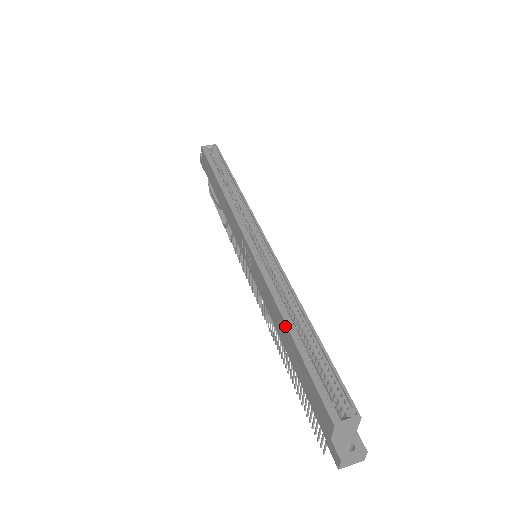
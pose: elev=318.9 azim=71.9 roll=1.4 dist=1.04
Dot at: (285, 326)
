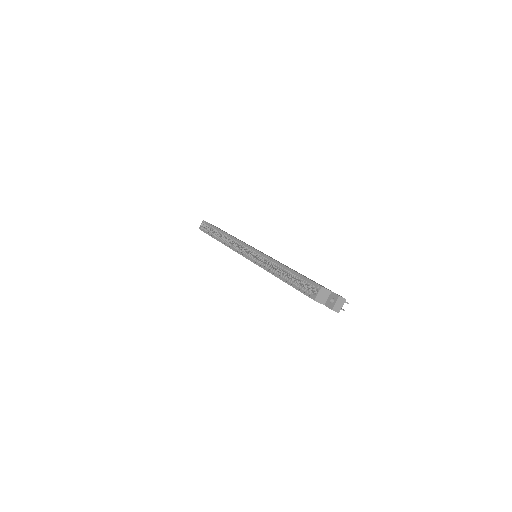
Dot at: occluded
